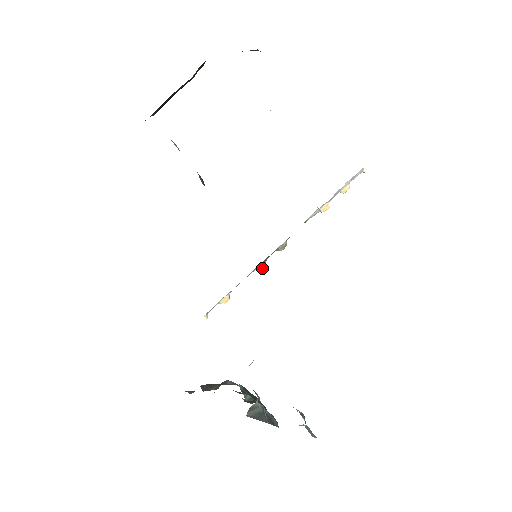
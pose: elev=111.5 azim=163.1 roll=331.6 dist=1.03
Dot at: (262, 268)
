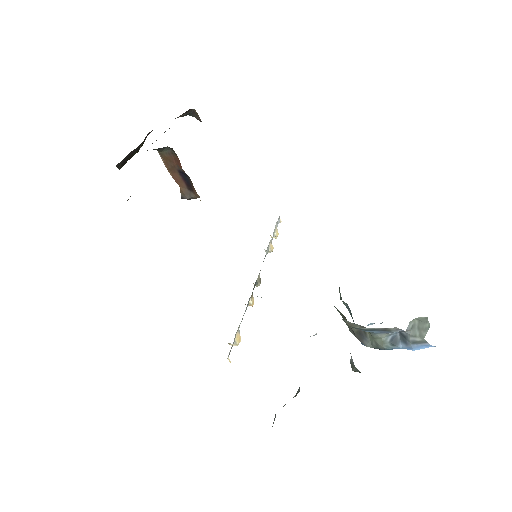
Dot at: (253, 302)
